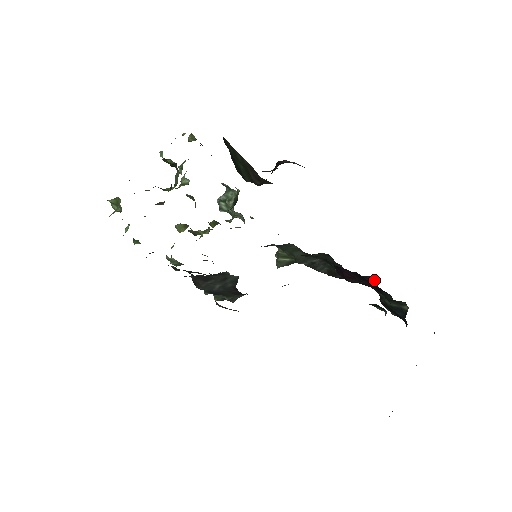
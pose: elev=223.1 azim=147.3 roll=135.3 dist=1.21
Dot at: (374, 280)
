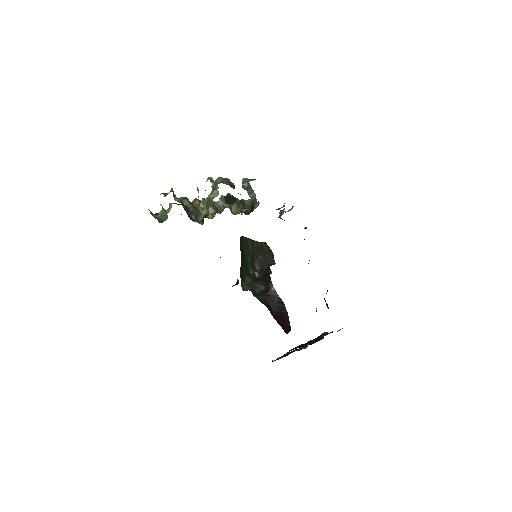
Dot at: (316, 311)
